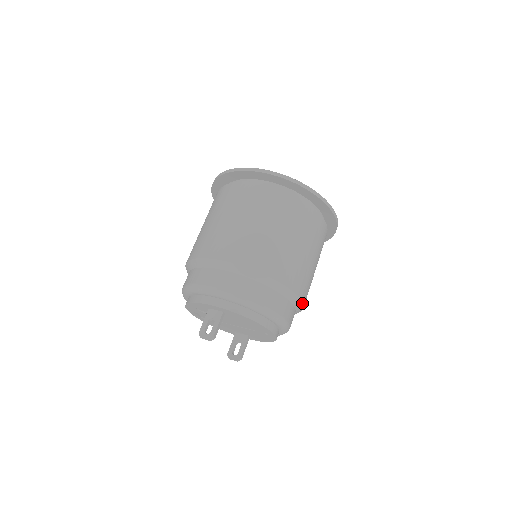
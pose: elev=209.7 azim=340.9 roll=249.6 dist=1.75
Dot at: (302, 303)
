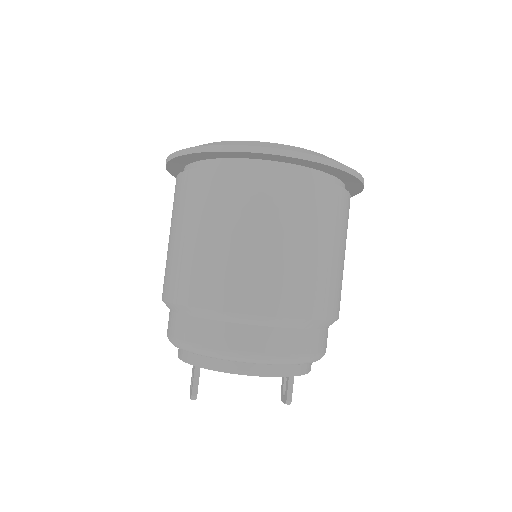
Dot at: (281, 318)
